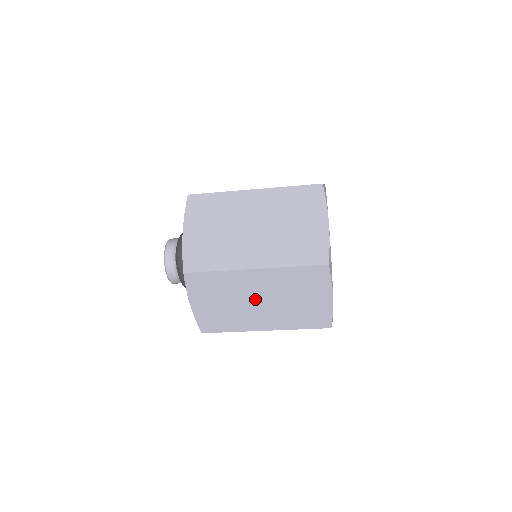
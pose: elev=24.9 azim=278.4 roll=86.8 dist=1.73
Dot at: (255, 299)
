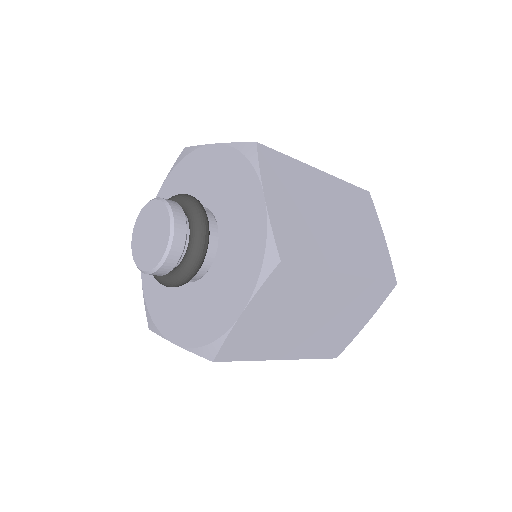
Dot at: occluded
